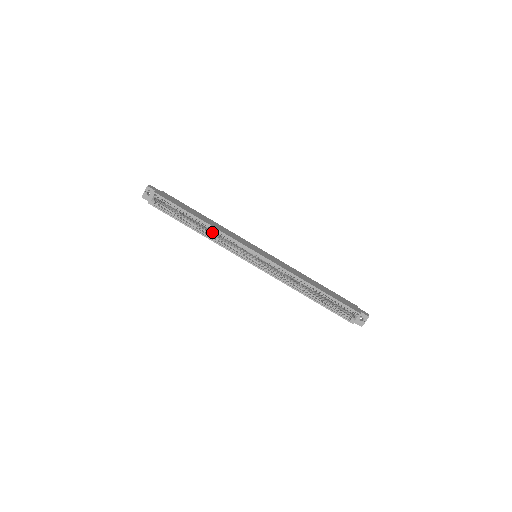
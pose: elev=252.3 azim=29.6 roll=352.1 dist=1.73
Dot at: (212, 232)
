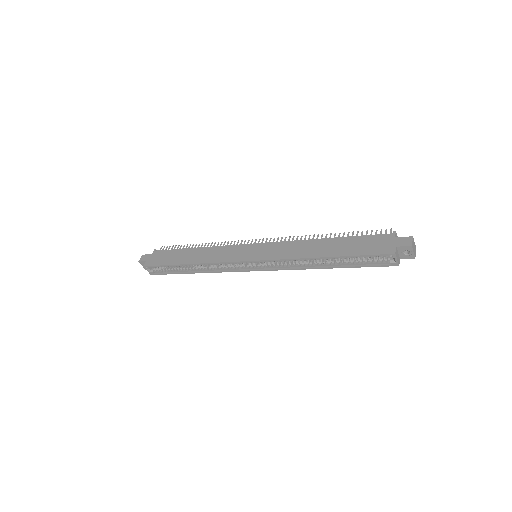
Dot at: occluded
